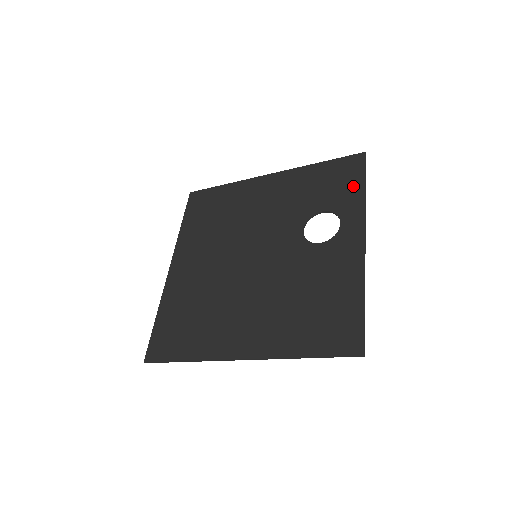
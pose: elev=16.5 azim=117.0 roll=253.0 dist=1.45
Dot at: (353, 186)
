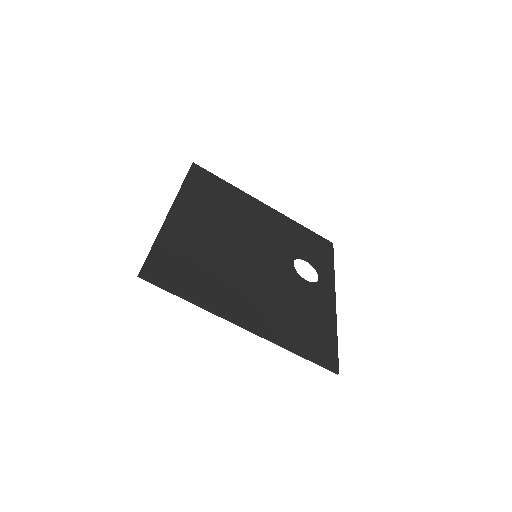
Dot at: (327, 259)
